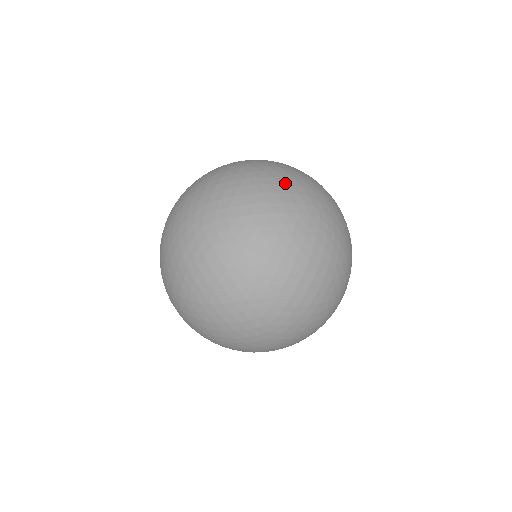
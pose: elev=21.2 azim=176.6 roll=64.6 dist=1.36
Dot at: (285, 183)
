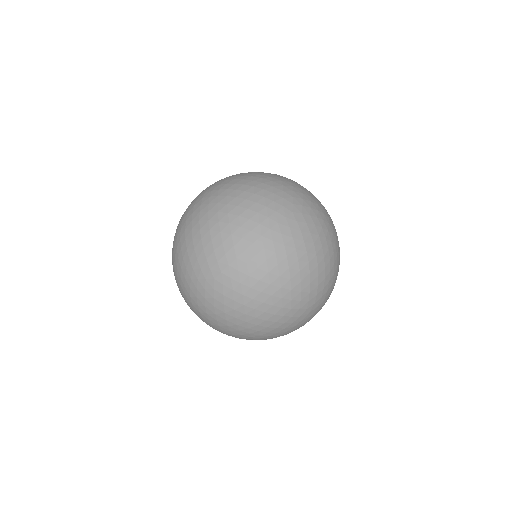
Dot at: (250, 204)
